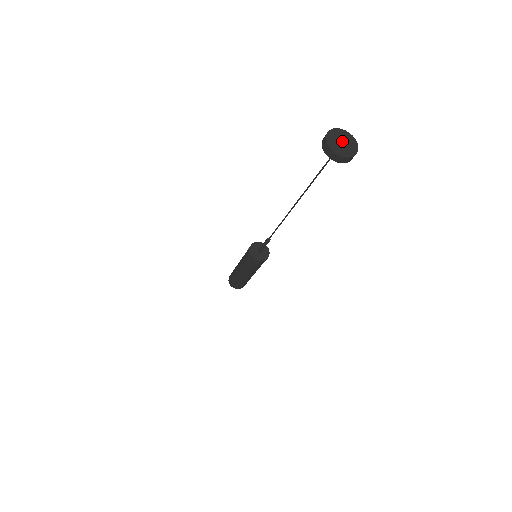
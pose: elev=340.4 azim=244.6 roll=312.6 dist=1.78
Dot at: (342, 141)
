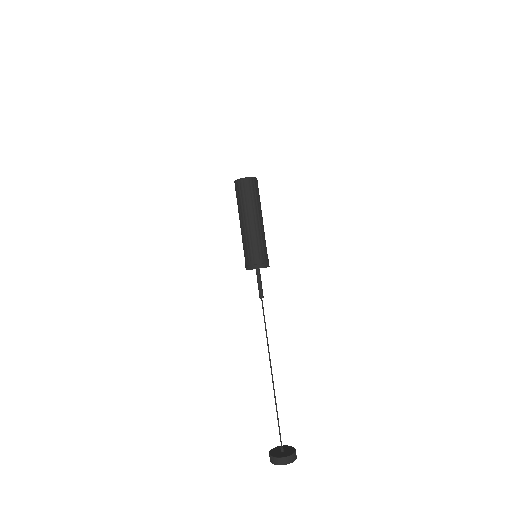
Dot at: occluded
